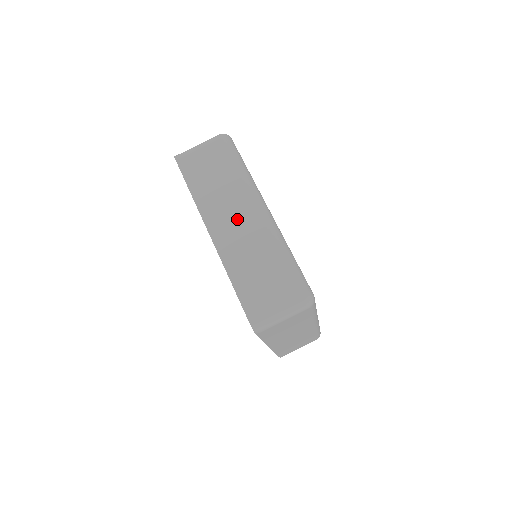
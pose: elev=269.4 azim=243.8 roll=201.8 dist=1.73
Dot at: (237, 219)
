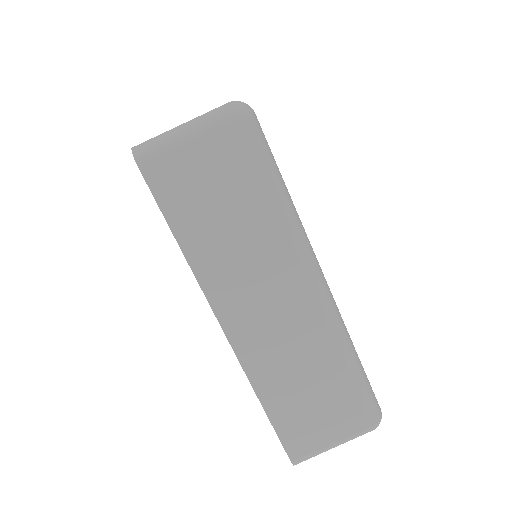
Dot at: (273, 304)
